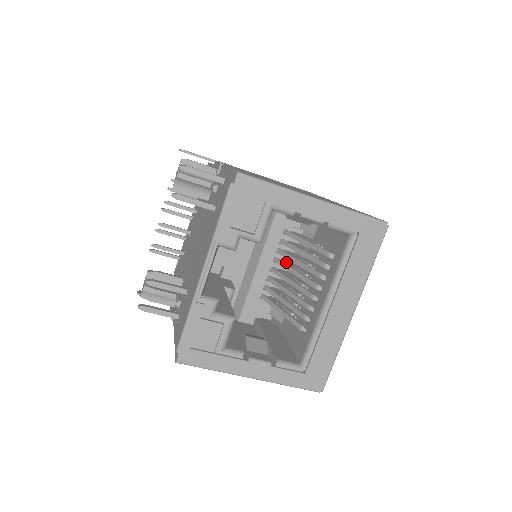
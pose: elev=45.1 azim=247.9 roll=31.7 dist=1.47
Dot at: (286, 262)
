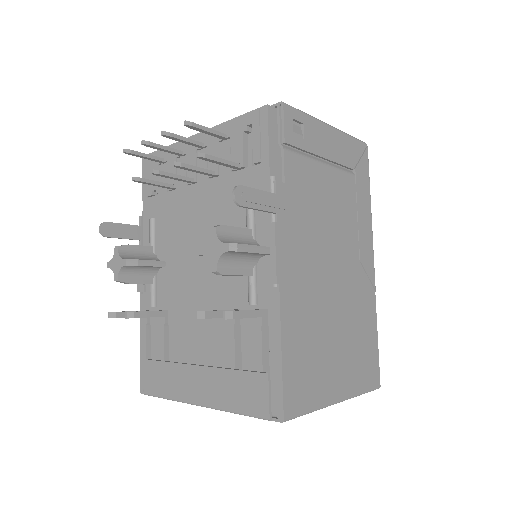
Dot at: occluded
